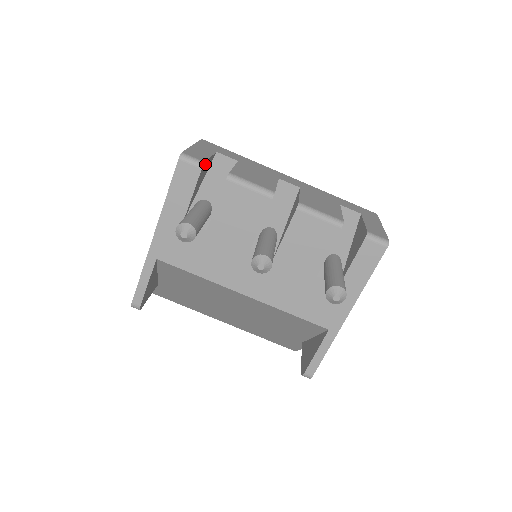
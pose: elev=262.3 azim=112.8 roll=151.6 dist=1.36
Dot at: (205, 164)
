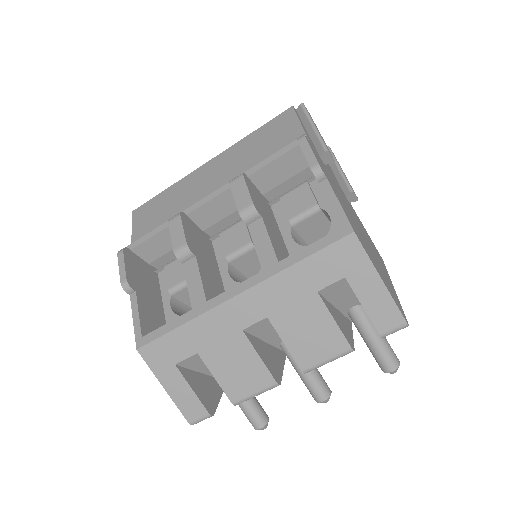
Dot at: (205, 405)
